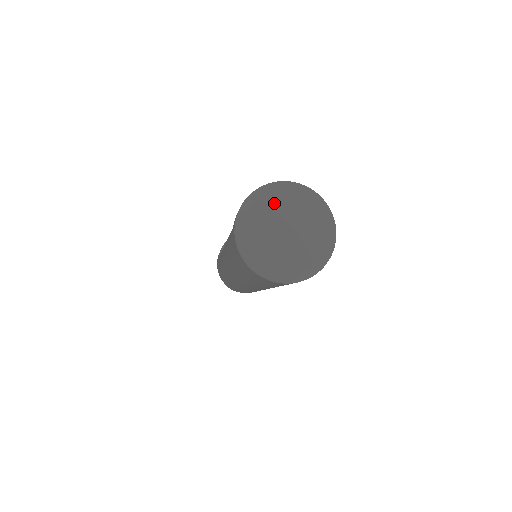
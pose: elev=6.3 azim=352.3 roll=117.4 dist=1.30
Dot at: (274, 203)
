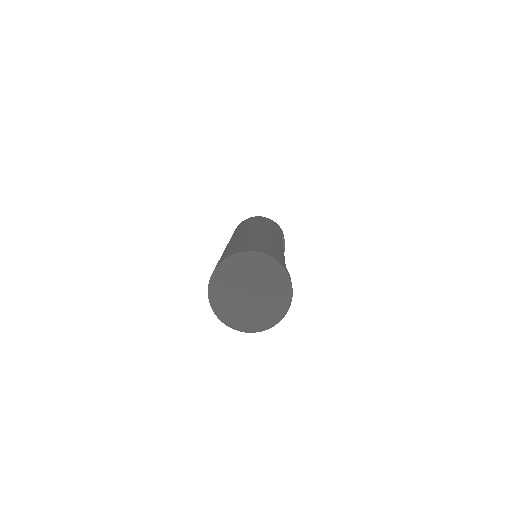
Dot at: (228, 282)
